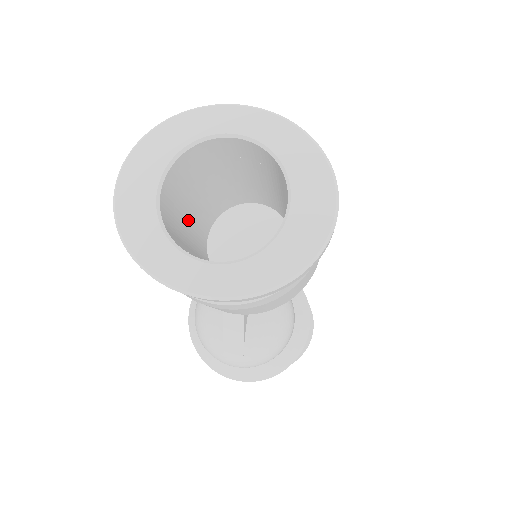
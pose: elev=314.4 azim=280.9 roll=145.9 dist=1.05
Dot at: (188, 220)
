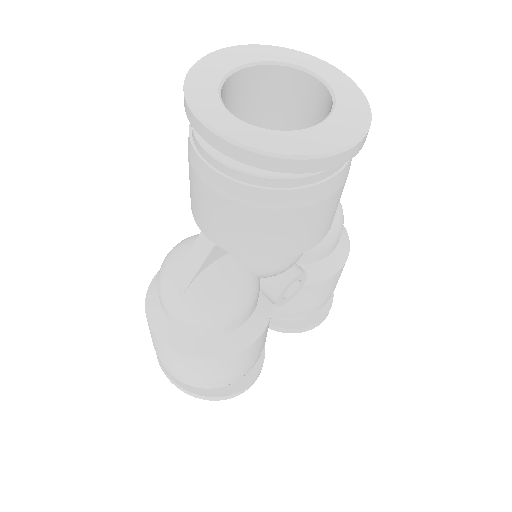
Dot at: occluded
